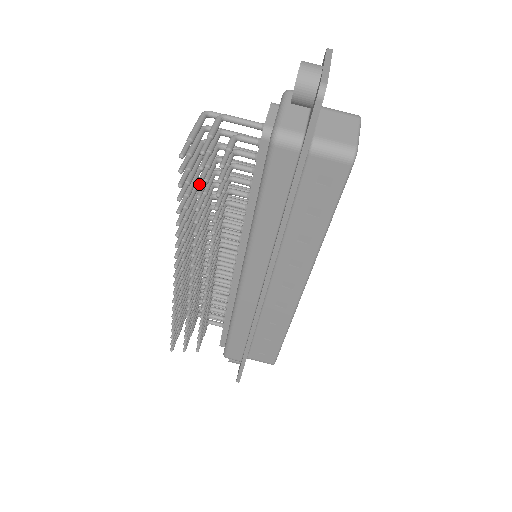
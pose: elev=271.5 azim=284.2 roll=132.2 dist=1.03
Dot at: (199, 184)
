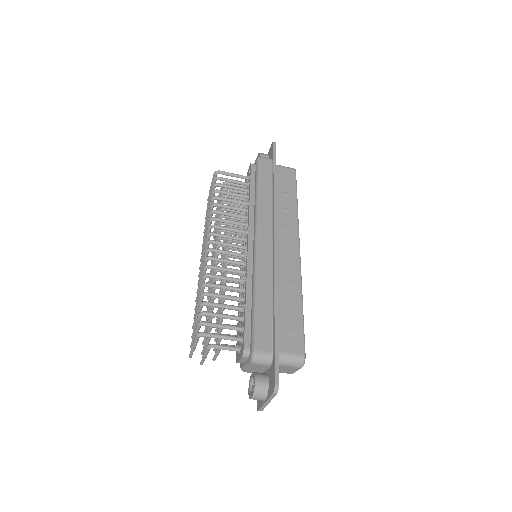
Dot at: (203, 344)
